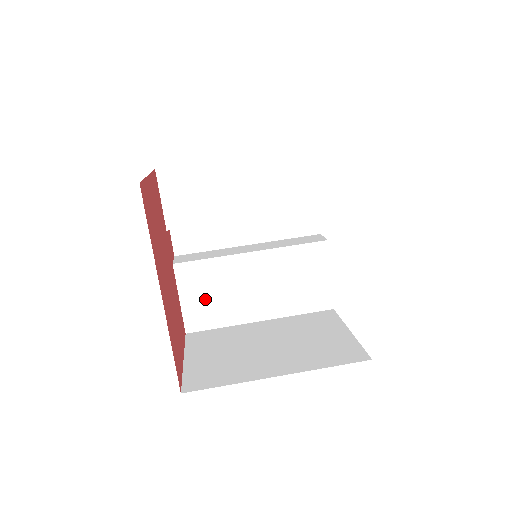
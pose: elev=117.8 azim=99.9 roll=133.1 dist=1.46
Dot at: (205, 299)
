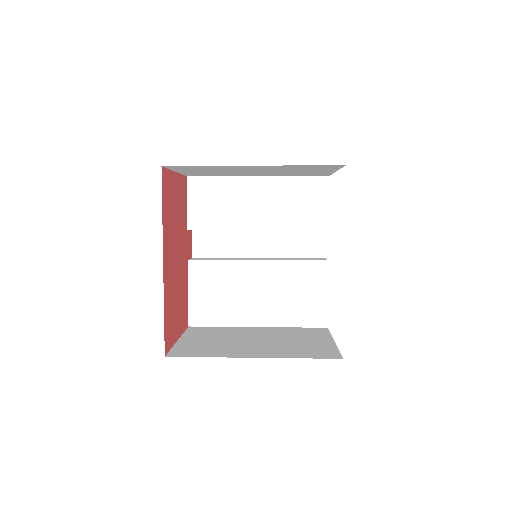
Dot at: (211, 297)
